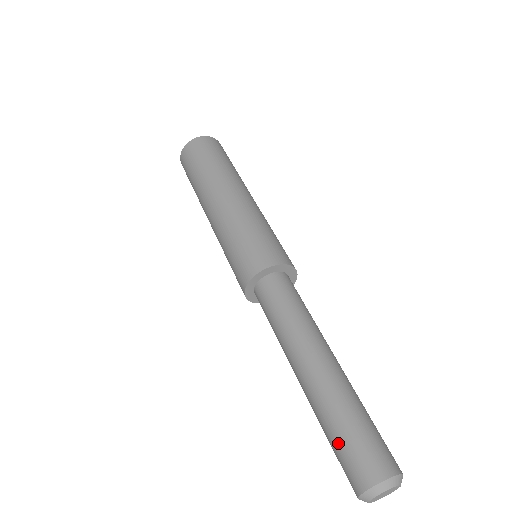
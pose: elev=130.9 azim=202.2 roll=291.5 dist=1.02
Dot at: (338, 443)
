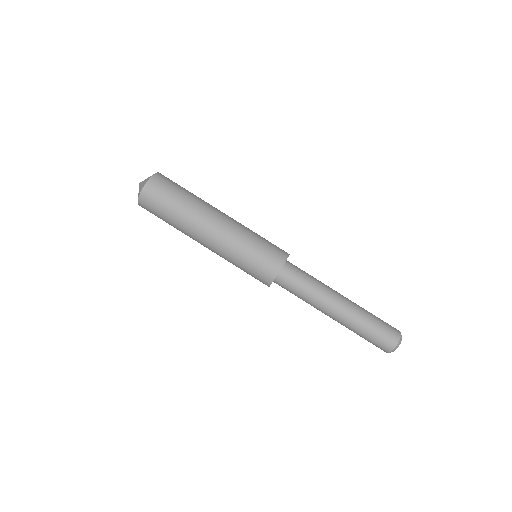
Dot at: (375, 332)
